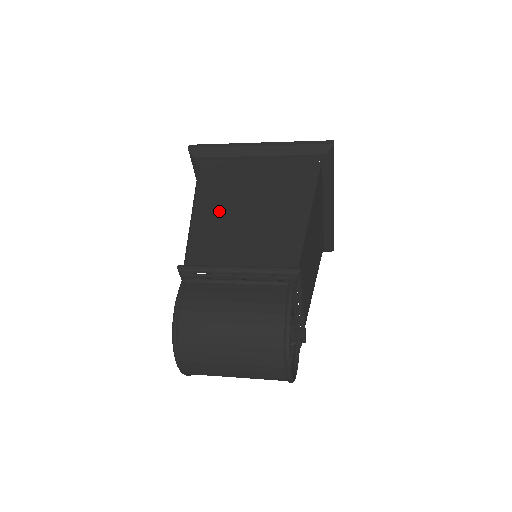
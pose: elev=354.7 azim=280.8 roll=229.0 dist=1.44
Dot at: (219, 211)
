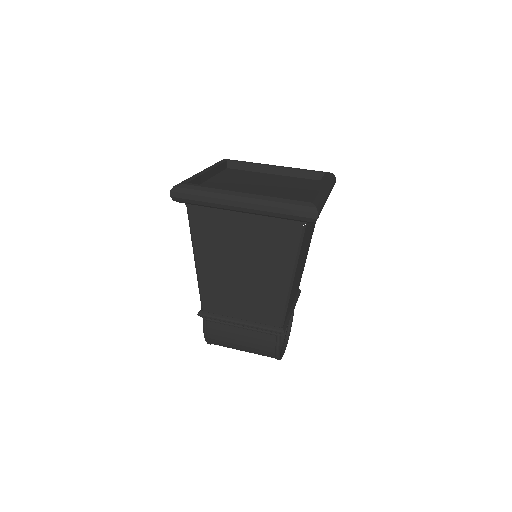
Dot at: (217, 268)
